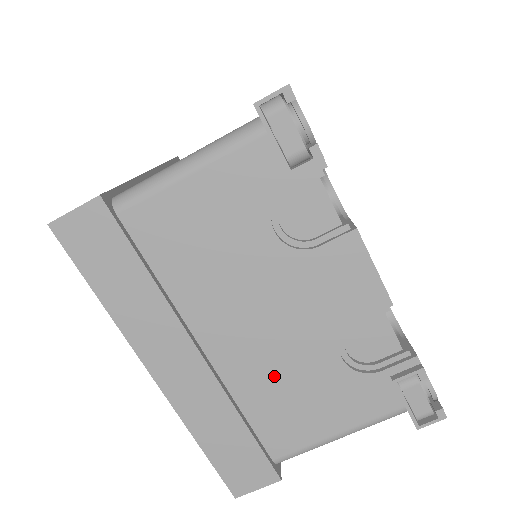
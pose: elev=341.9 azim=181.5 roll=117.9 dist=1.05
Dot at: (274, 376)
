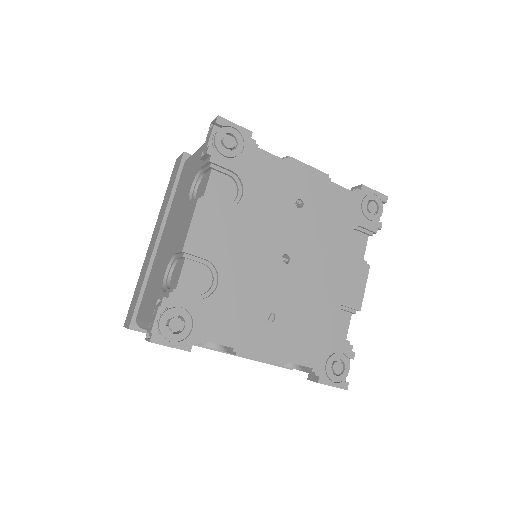
Dot at: (158, 267)
